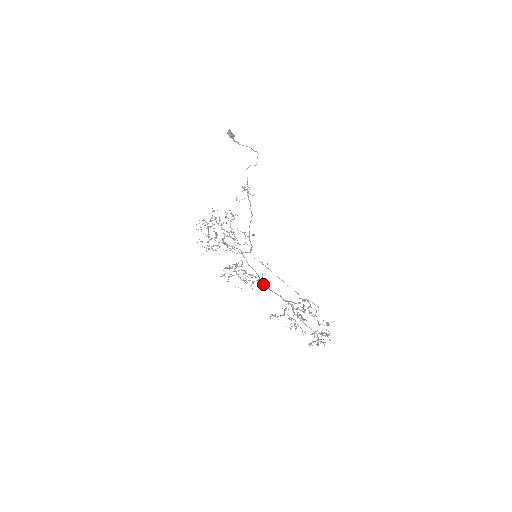
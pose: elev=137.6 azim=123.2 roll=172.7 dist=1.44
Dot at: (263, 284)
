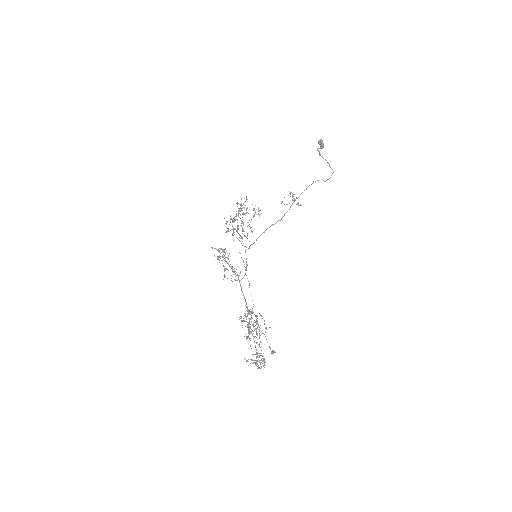
Dot at: (239, 281)
